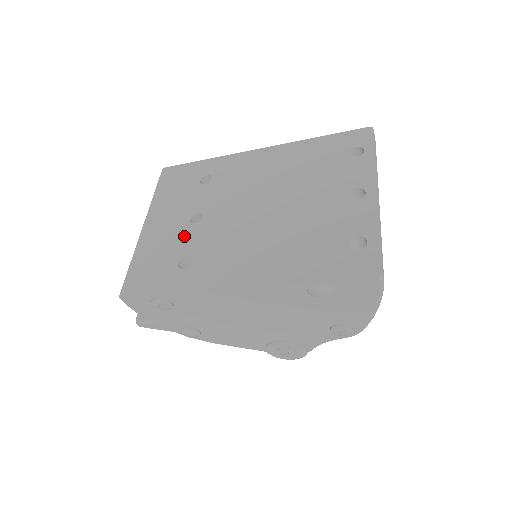
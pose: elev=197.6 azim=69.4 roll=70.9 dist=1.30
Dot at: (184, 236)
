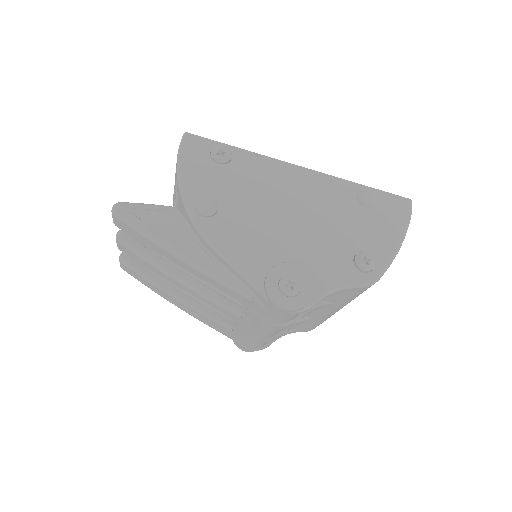
Dot at: occluded
